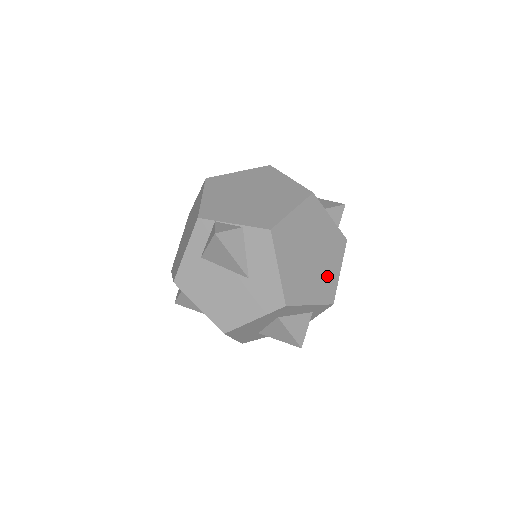
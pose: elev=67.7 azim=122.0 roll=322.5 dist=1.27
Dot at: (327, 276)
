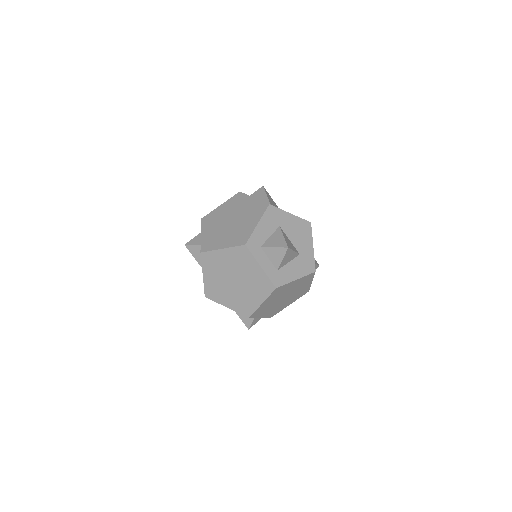
Dot at: occluded
